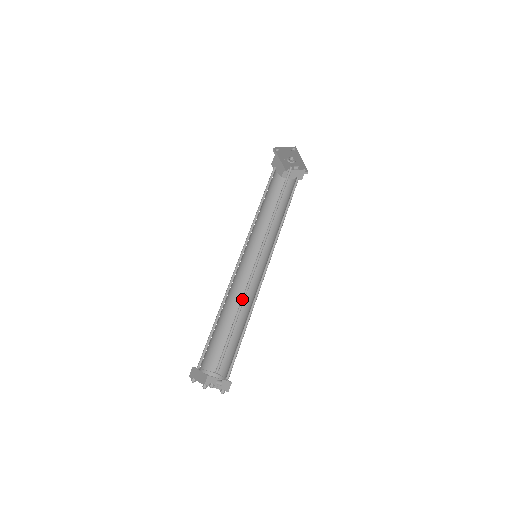
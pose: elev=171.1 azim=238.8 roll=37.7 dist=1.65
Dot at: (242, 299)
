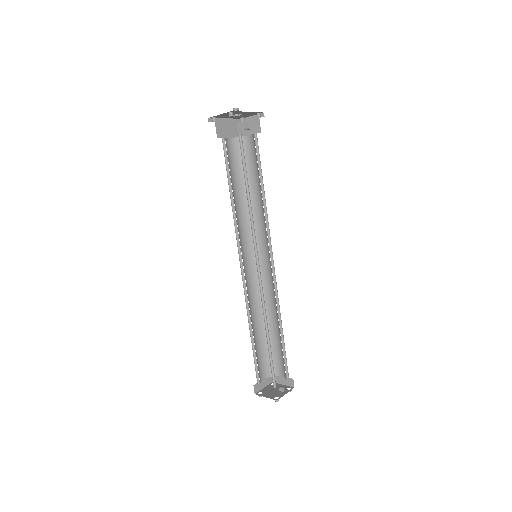
Dot at: (264, 314)
